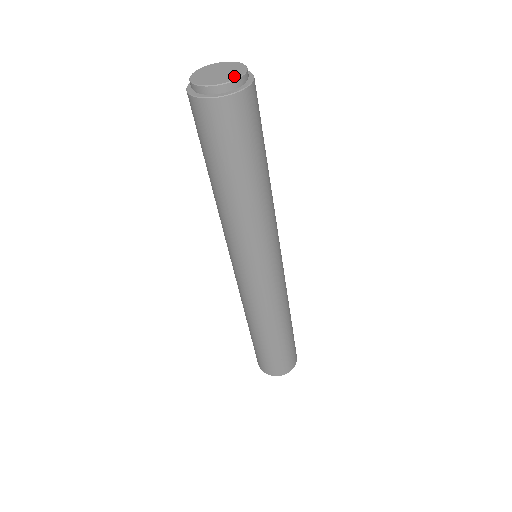
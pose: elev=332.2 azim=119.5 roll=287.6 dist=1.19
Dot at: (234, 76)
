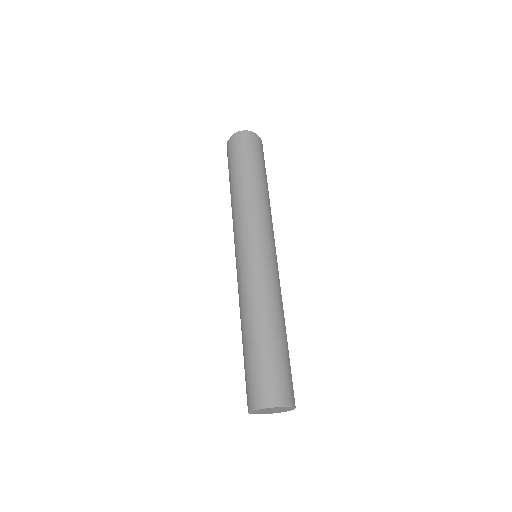
Dot at: occluded
